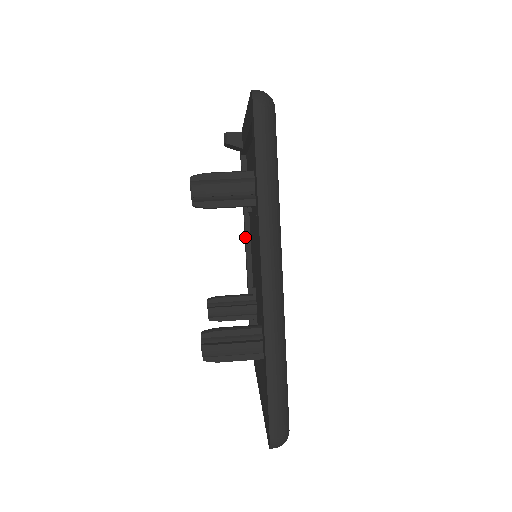
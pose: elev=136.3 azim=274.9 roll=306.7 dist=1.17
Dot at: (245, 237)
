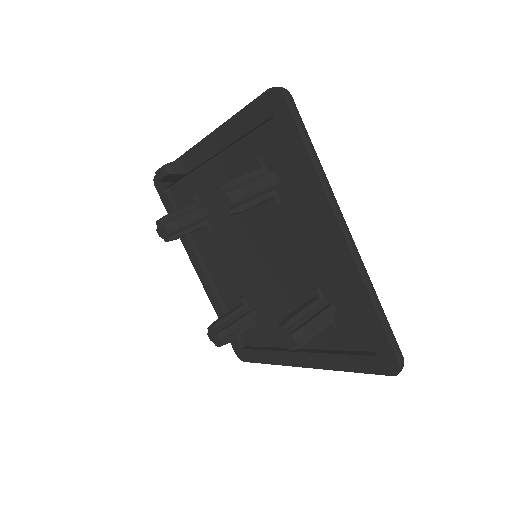
Dot at: (199, 263)
